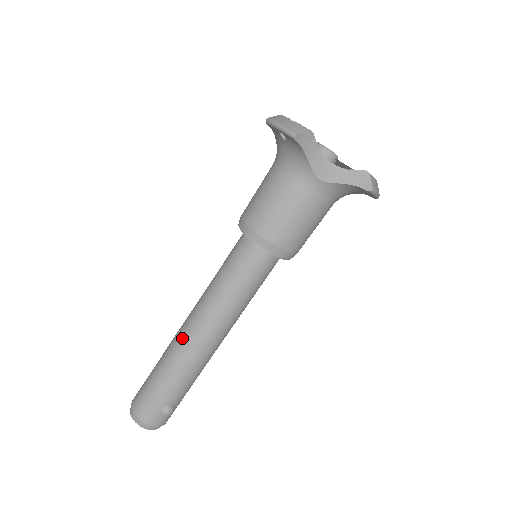
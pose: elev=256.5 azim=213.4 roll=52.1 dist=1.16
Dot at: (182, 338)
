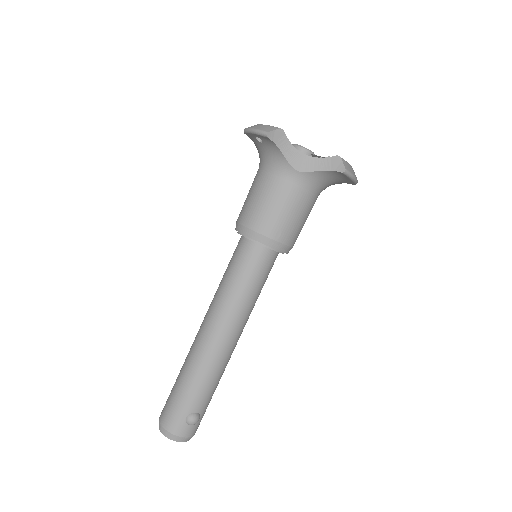
Dot at: (198, 343)
